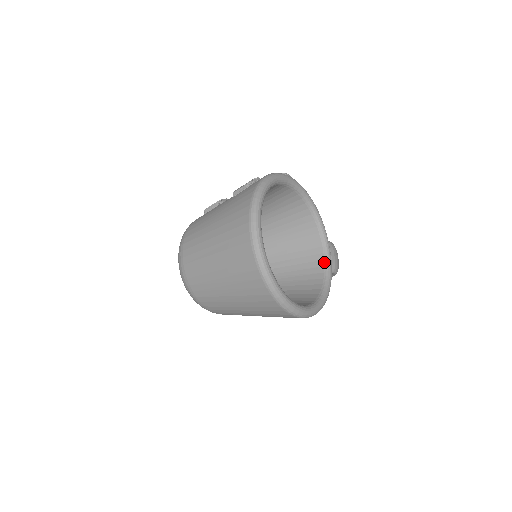
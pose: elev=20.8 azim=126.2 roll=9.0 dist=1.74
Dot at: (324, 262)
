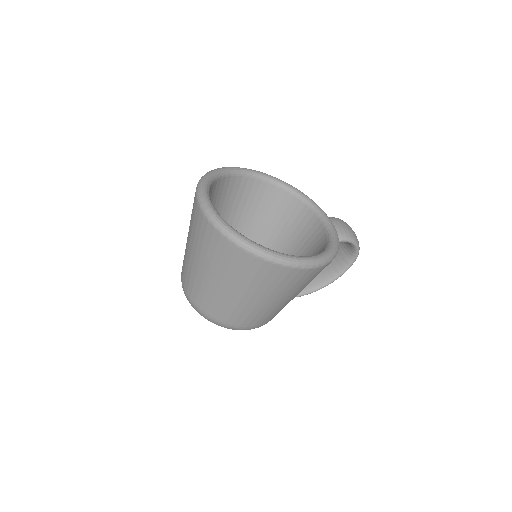
Dot at: (325, 229)
